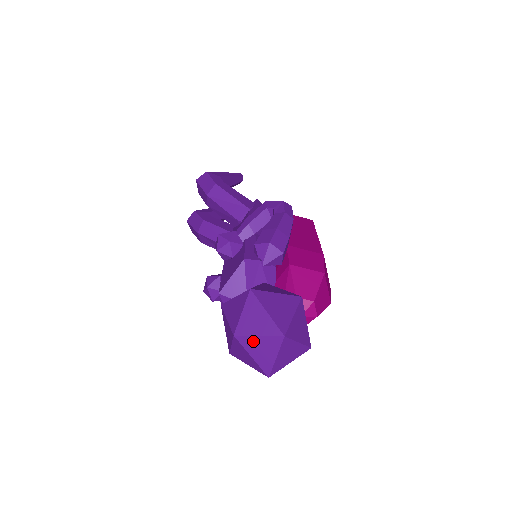
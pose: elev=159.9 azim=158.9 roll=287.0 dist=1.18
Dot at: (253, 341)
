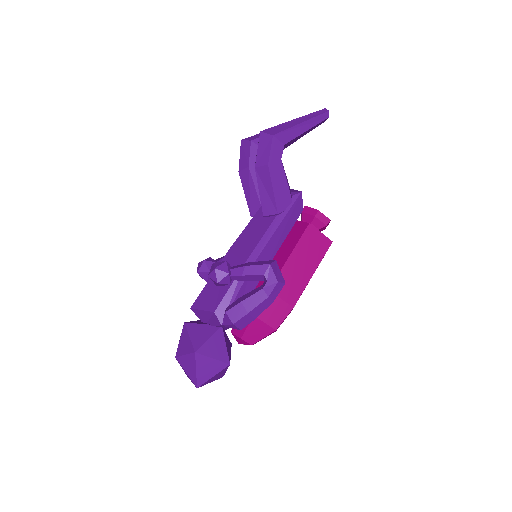
Dot at: (183, 369)
